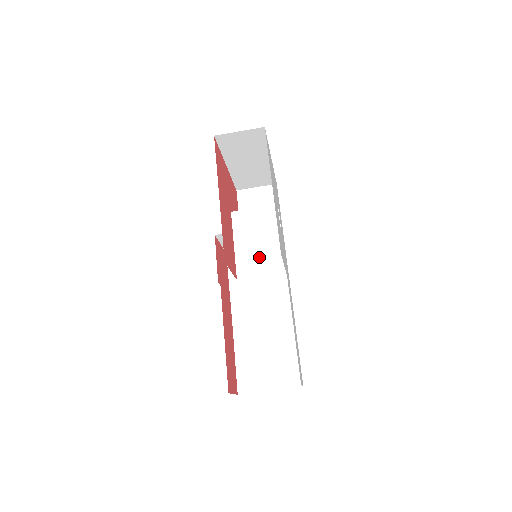
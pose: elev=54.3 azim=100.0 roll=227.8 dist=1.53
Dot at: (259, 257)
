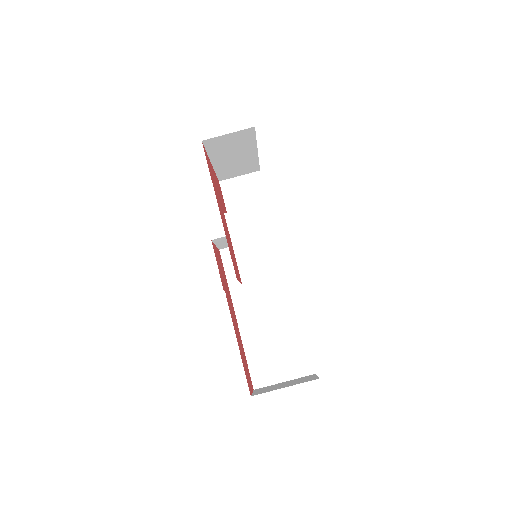
Dot at: (261, 259)
